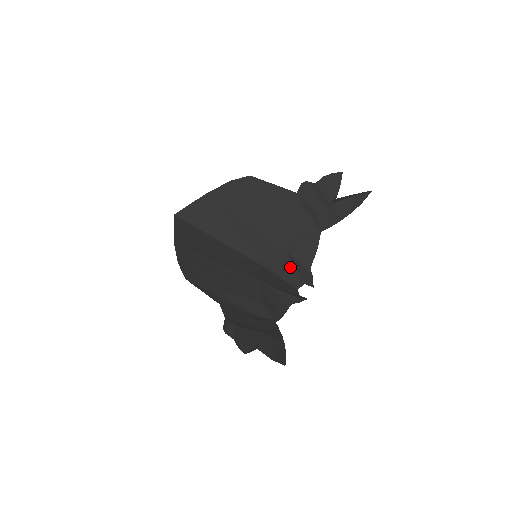
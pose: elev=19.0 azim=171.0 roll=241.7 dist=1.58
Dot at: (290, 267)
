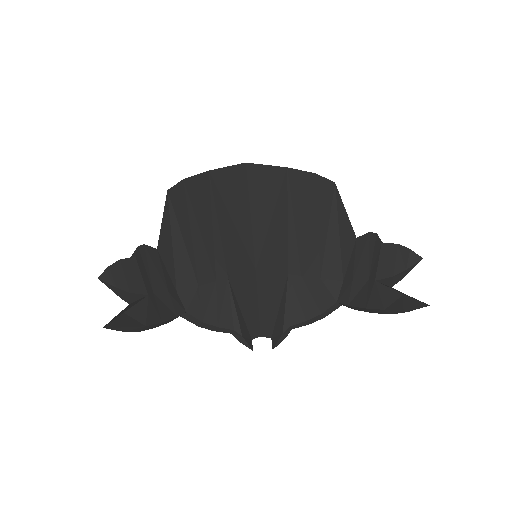
Dot at: (275, 305)
